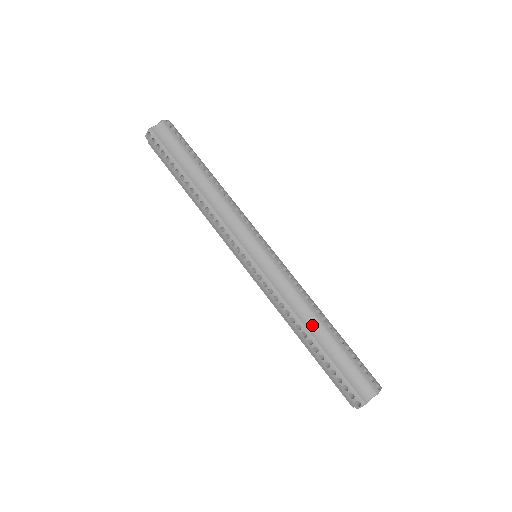
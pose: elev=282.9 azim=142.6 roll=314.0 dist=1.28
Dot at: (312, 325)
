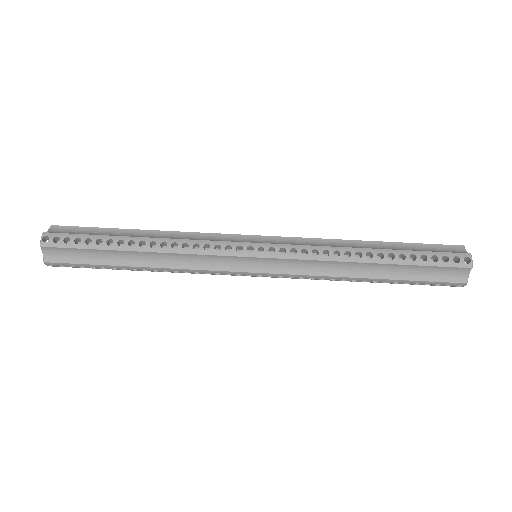
Dot at: (364, 270)
